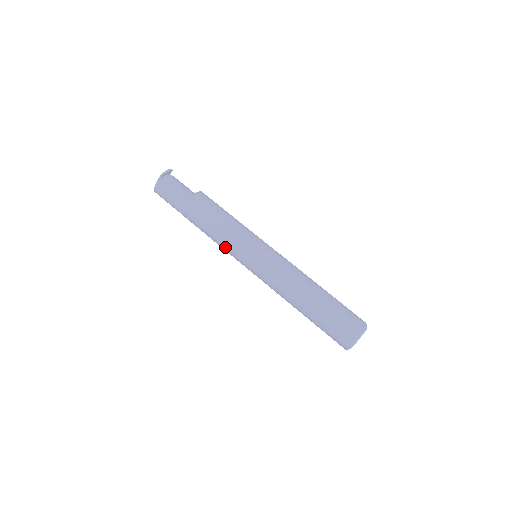
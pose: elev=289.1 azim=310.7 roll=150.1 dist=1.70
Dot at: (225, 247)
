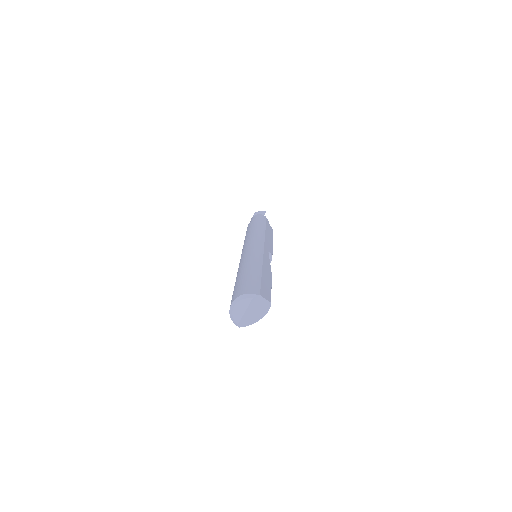
Dot at: occluded
